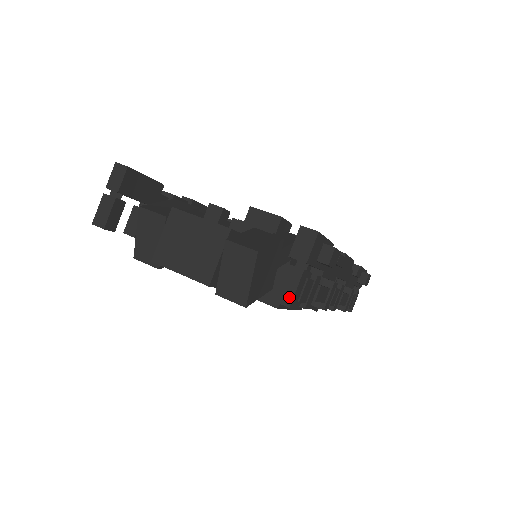
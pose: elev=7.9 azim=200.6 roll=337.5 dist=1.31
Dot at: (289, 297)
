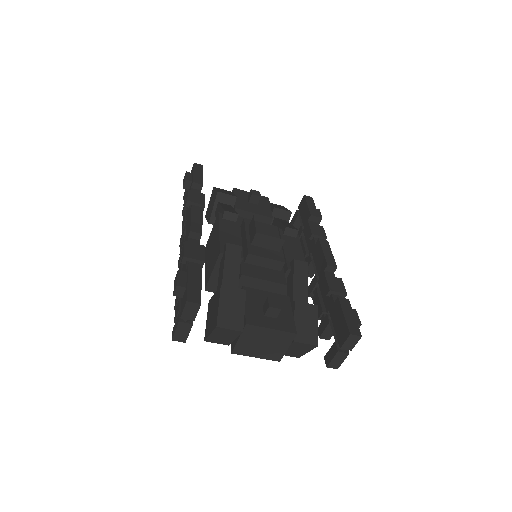
Dot at: (338, 365)
